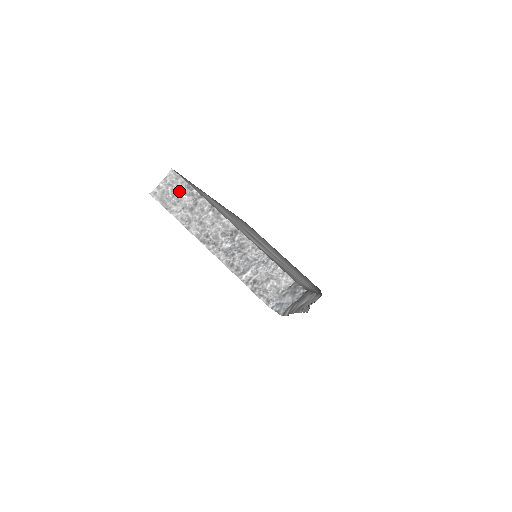
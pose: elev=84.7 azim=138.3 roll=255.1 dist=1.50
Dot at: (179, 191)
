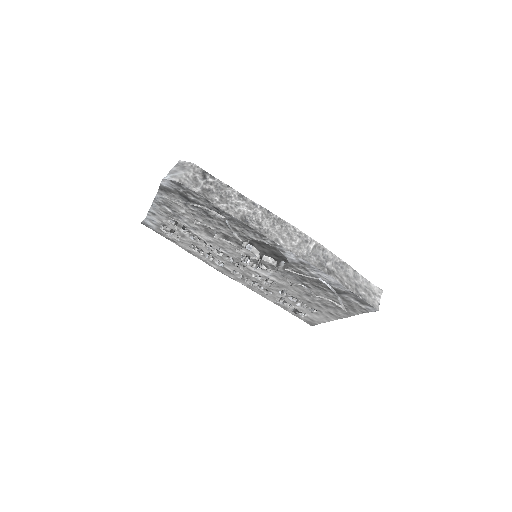
Dot at: occluded
